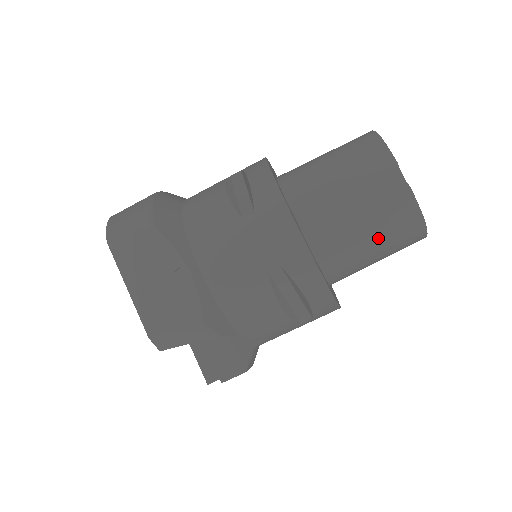
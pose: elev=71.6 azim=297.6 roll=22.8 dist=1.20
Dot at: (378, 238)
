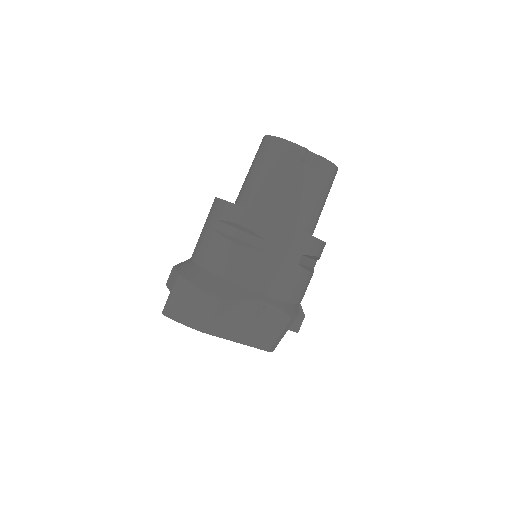
Dot at: (324, 195)
